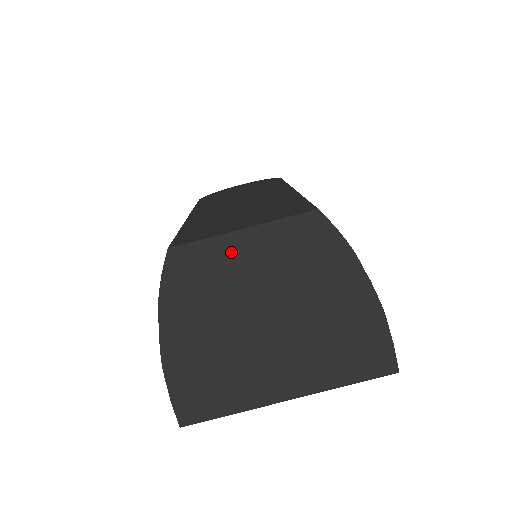
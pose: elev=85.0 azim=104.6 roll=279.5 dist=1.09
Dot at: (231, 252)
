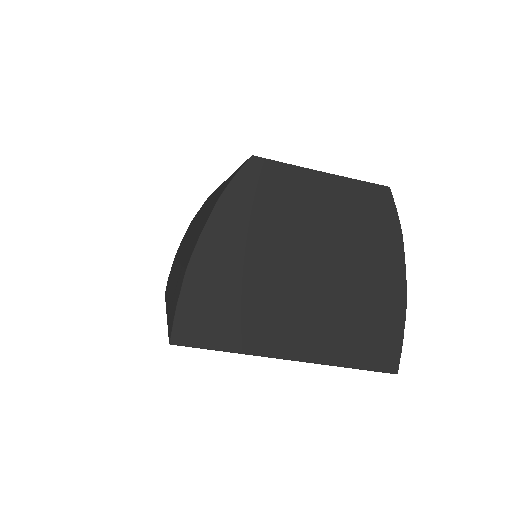
Dot at: (304, 187)
